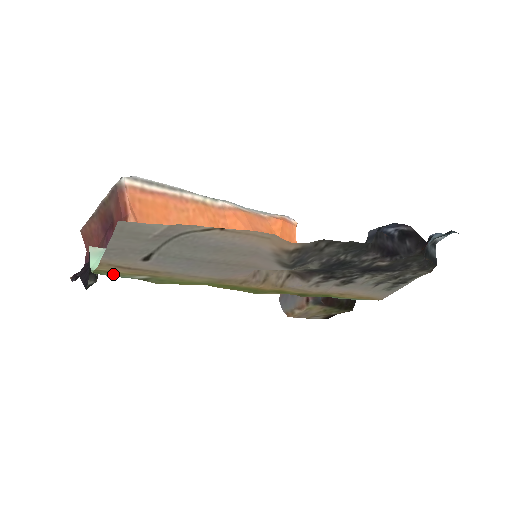
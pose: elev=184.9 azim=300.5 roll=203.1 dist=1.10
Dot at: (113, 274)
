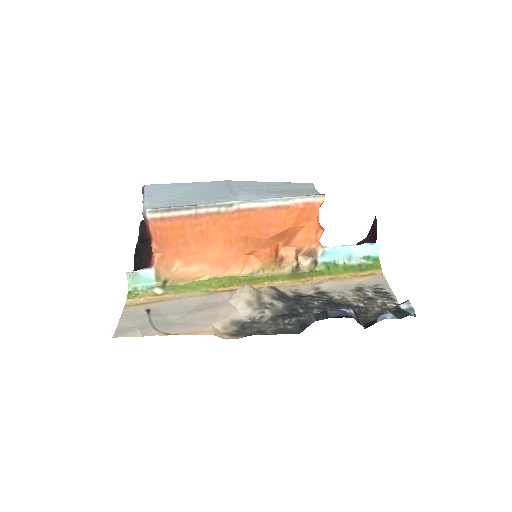
Dot at: (140, 293)
